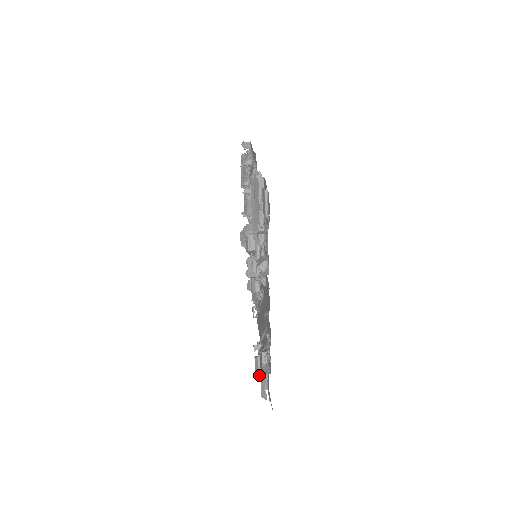
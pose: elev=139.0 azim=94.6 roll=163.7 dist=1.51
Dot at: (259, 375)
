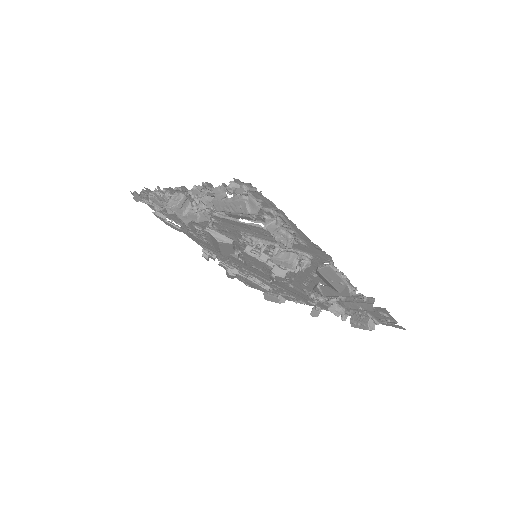
Dot at: occluded
